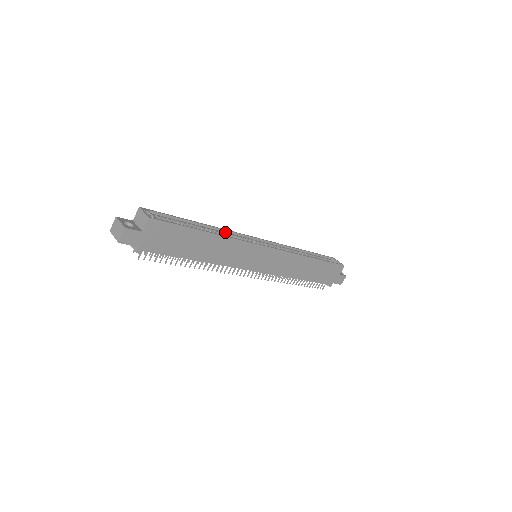
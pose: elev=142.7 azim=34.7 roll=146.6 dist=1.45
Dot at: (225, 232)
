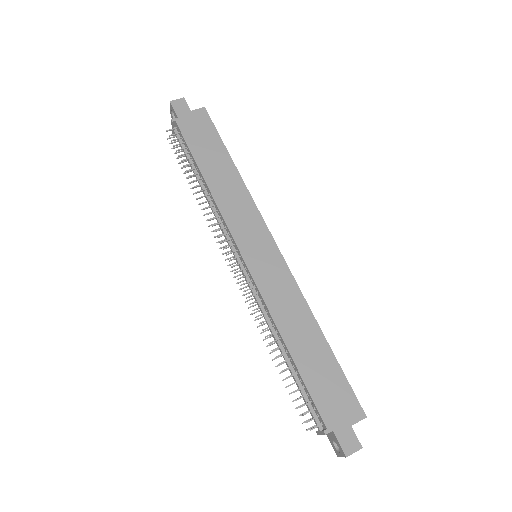
Dot at: occluded
